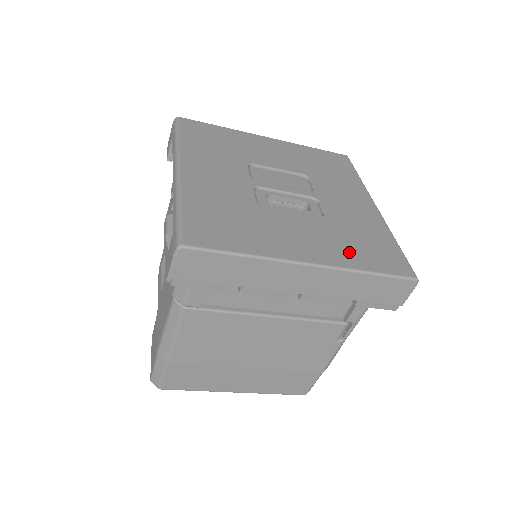
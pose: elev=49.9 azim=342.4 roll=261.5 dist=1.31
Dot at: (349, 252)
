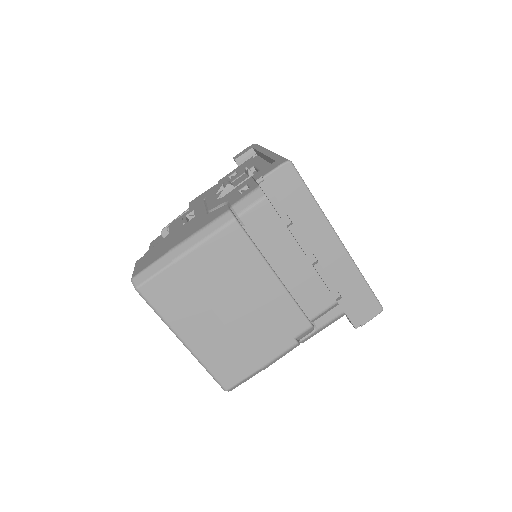
Dot at: occluded
